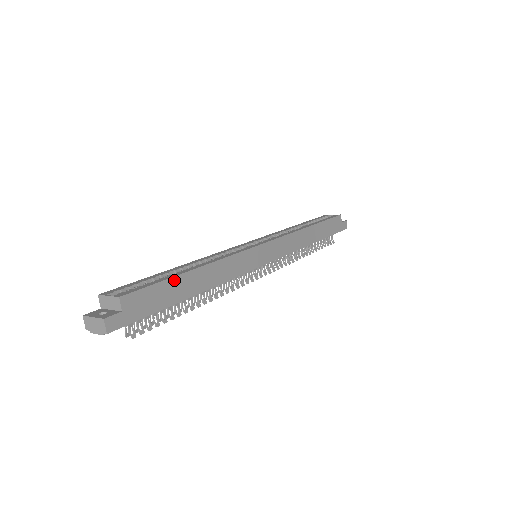
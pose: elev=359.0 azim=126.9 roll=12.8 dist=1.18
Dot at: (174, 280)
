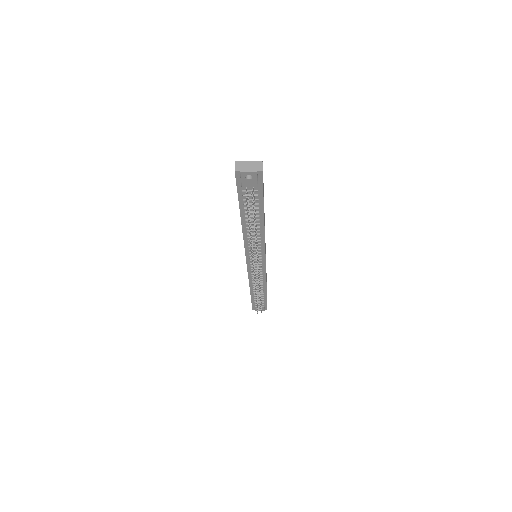
Dot at: occluded
